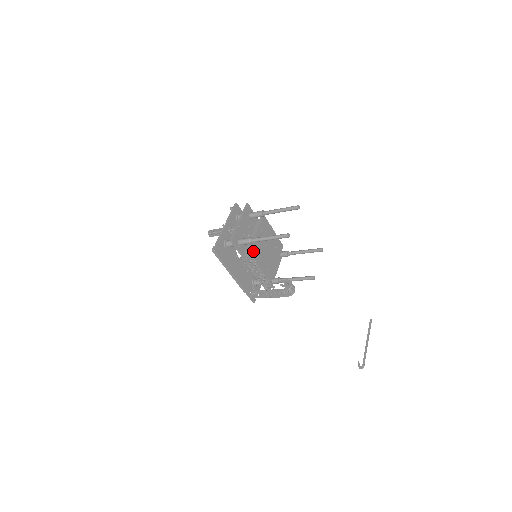
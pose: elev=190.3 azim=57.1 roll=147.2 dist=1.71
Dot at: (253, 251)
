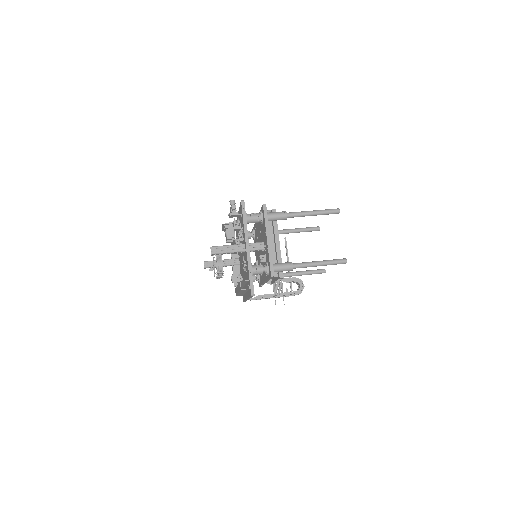
Dot at: occluded
